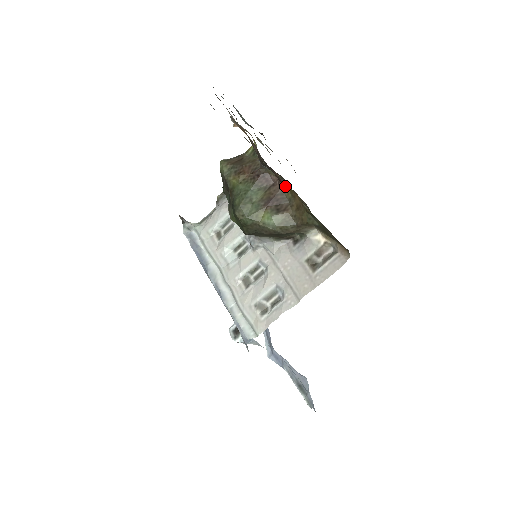
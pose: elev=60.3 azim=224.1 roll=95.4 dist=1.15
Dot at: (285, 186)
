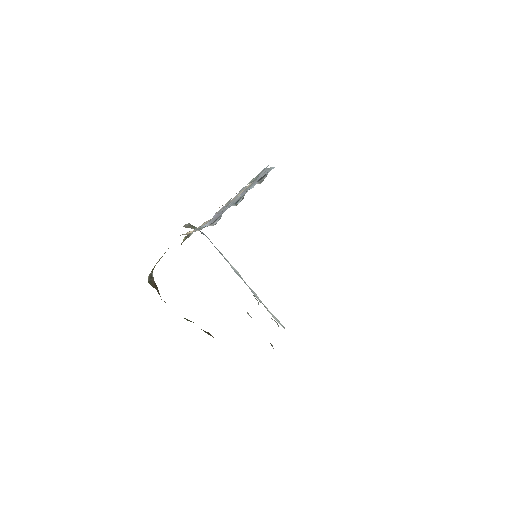
Dot at: occluded
